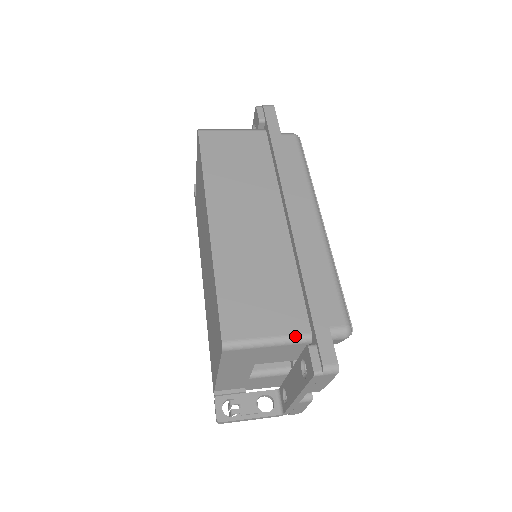
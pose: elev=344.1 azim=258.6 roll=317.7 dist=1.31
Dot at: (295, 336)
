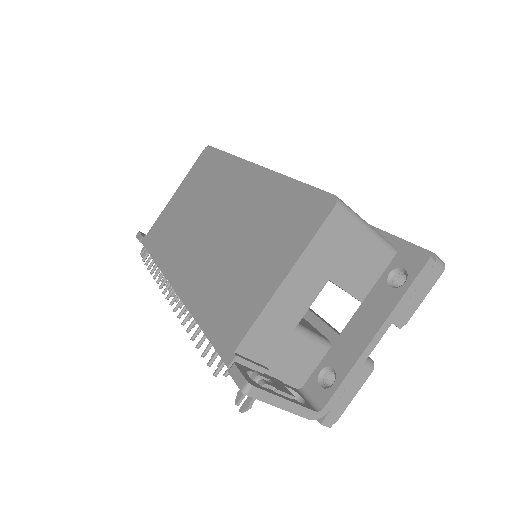
Dot at: occluded
